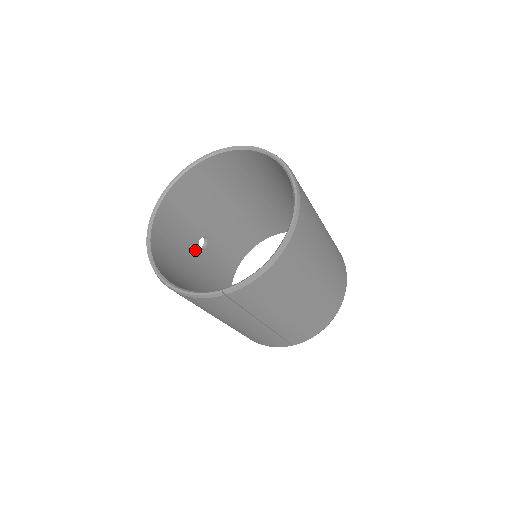
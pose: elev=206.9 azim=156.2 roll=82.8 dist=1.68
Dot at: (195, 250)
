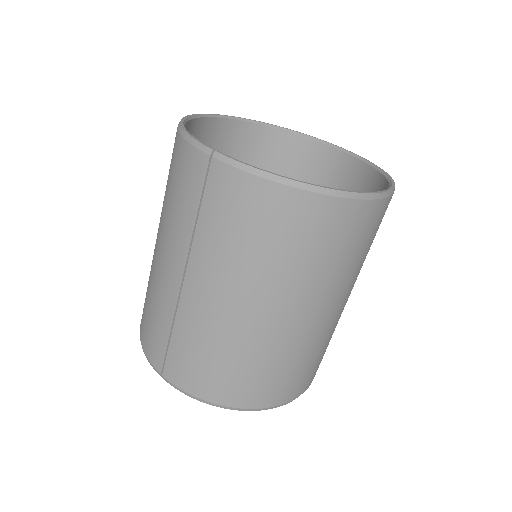
Dot at: occluded
